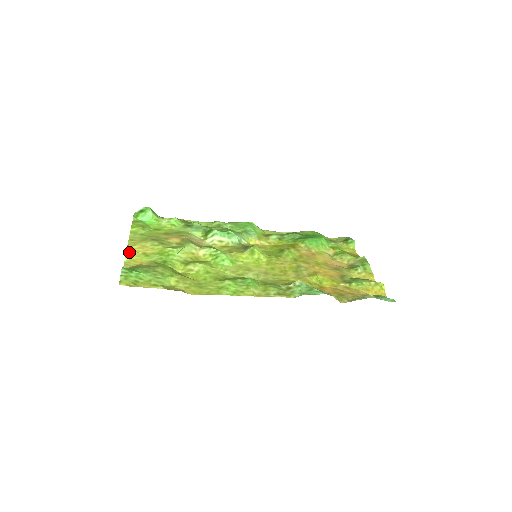
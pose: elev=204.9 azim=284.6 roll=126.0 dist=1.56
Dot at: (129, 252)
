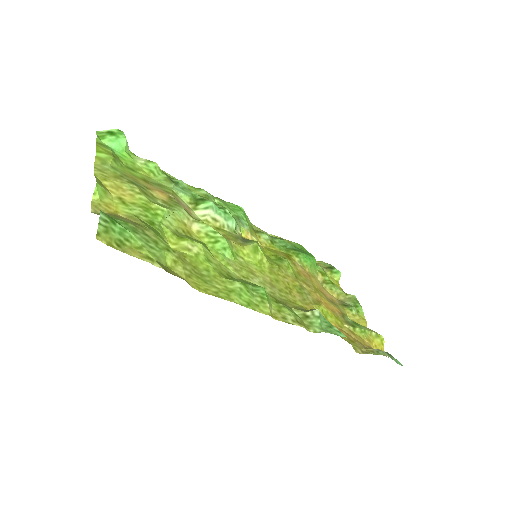
Dot at: (100, 188)
